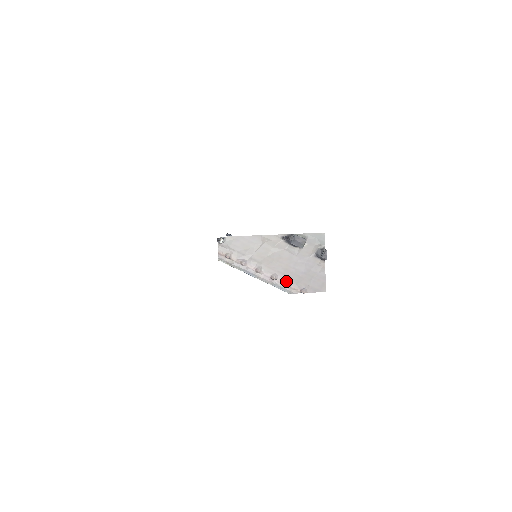
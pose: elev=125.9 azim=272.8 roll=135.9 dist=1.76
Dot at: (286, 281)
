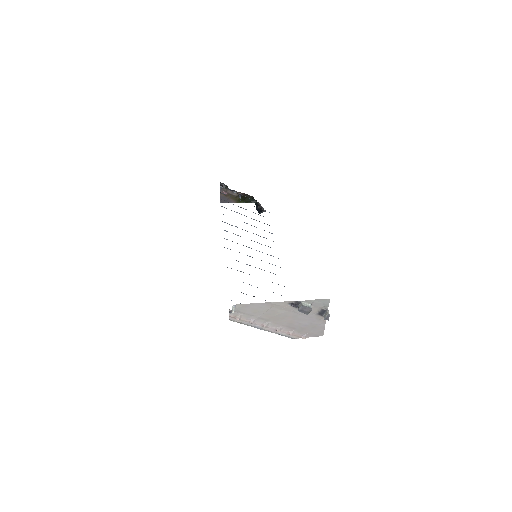
Dot at: (289, 331)
